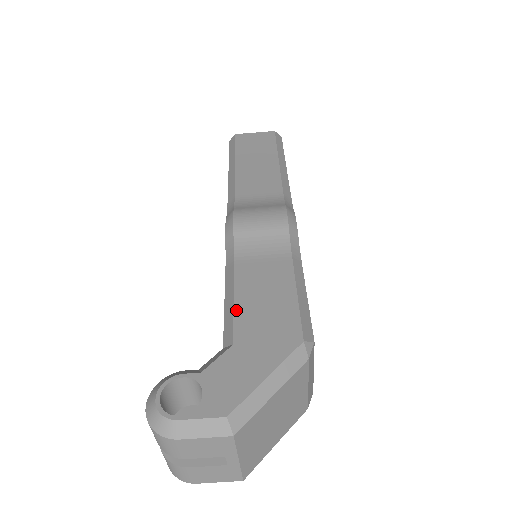
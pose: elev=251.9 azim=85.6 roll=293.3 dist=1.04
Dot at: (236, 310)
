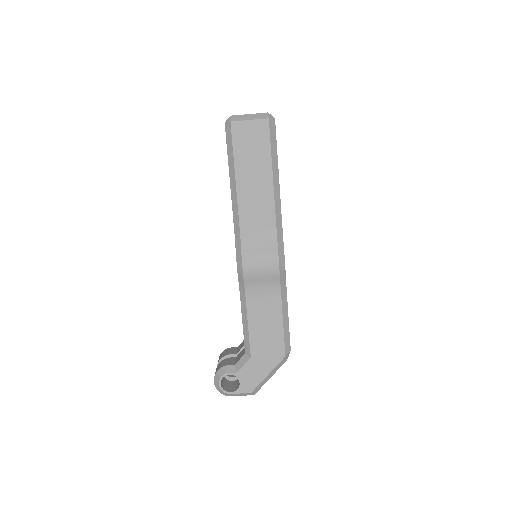
Dot at: (250, 337)
